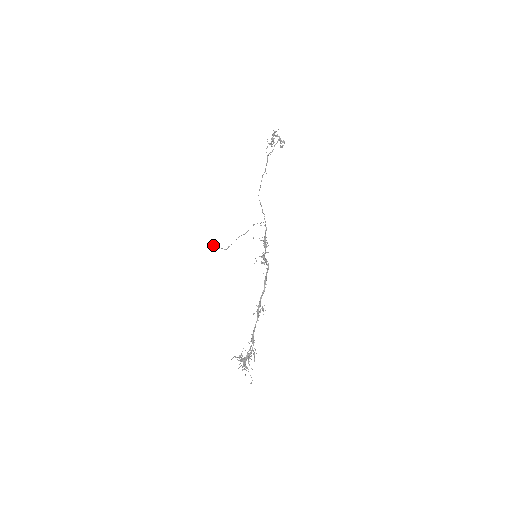
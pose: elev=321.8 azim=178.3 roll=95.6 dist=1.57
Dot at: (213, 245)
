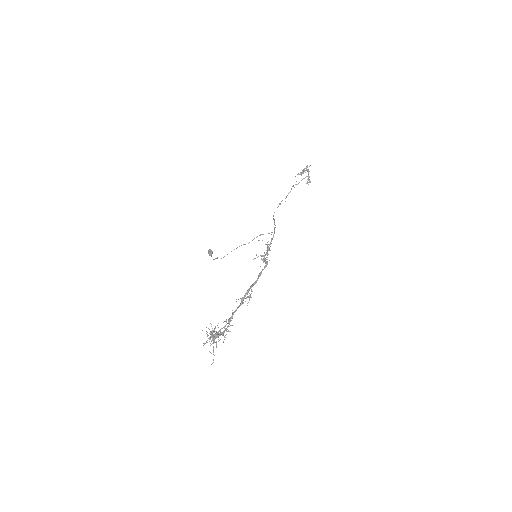
Dot at: (209, 252)
